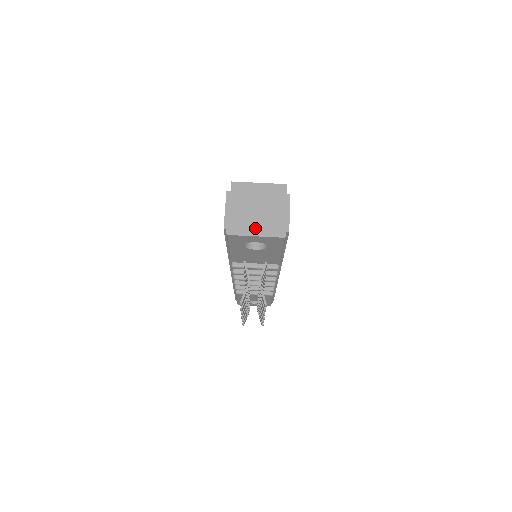
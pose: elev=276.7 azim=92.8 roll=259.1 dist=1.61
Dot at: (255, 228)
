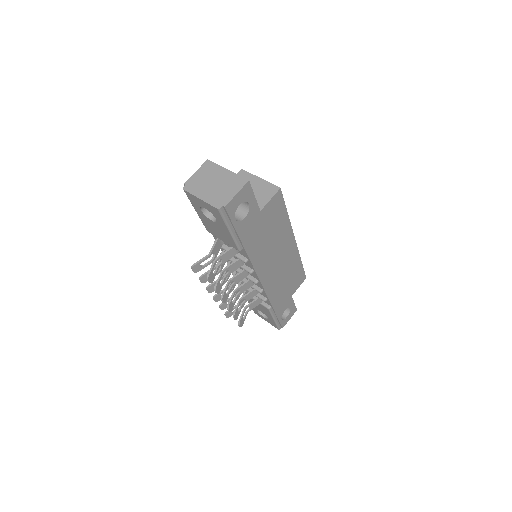
Dot at: (204, 193)
